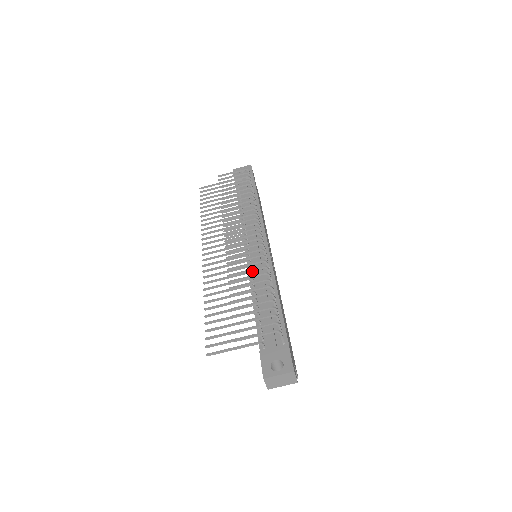
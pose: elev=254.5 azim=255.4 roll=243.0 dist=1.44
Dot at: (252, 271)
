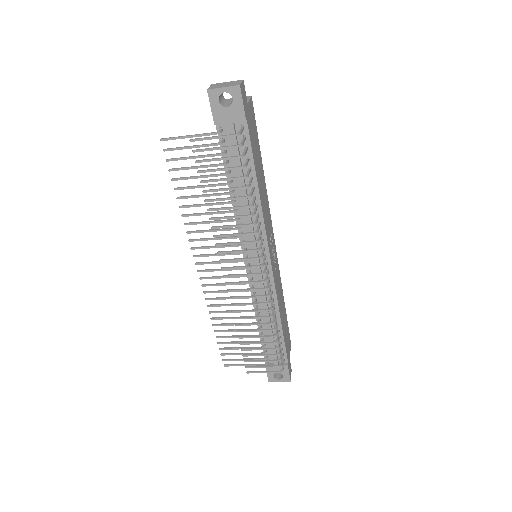
Dot at: (255, 293)
